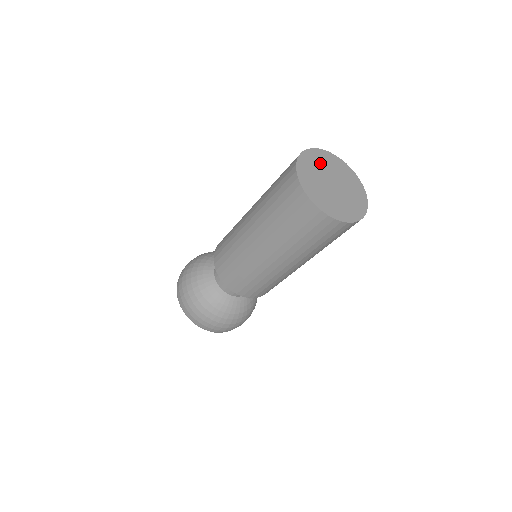
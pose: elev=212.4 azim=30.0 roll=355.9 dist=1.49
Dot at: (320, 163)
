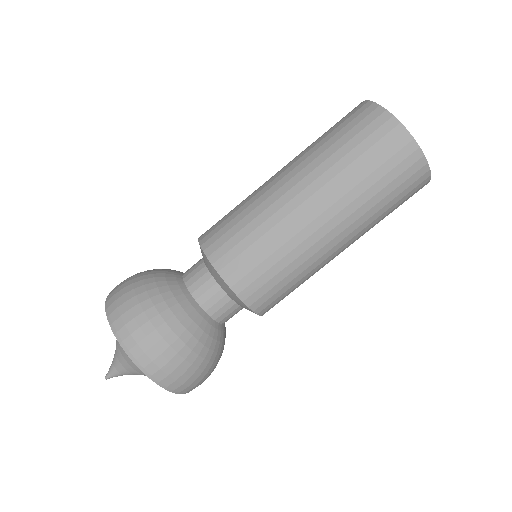
Dot at: occluded
